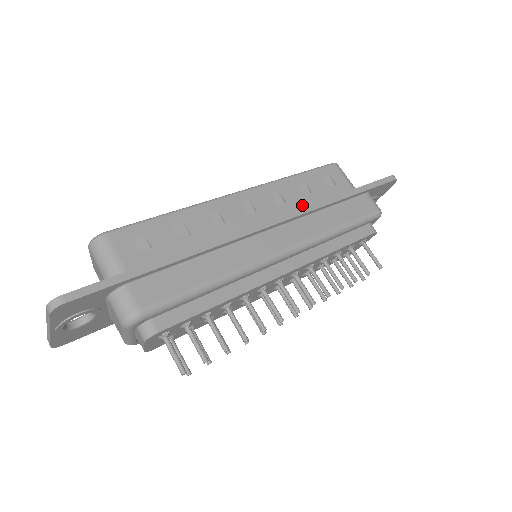
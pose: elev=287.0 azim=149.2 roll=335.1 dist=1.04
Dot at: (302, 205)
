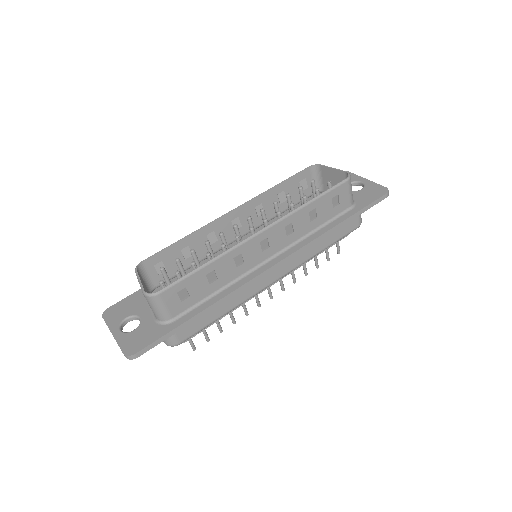
Dot at: (305, 232)
